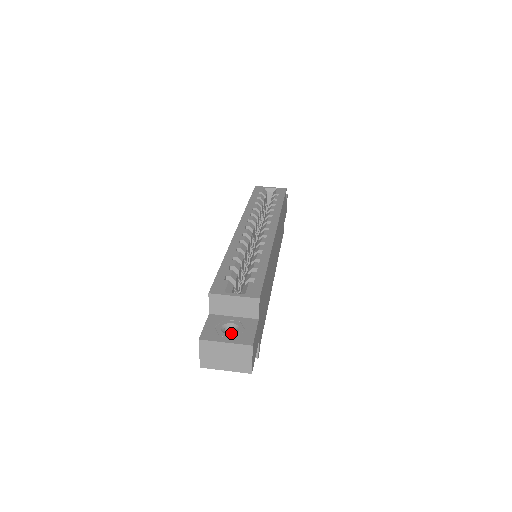
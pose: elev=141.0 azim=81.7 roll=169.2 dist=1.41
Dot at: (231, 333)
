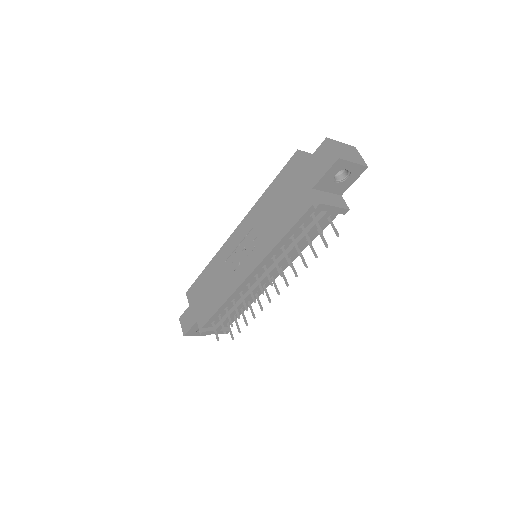
Dot at: occluded
